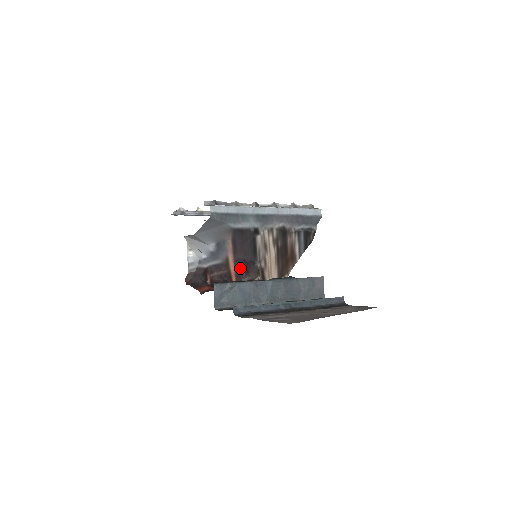
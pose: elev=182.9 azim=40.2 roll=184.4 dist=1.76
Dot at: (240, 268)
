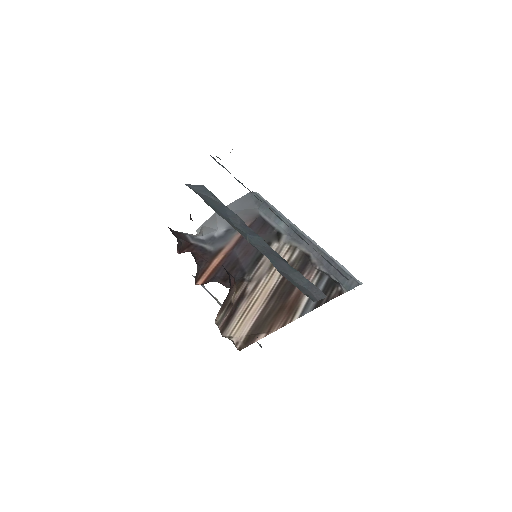
Dot at: occluded
